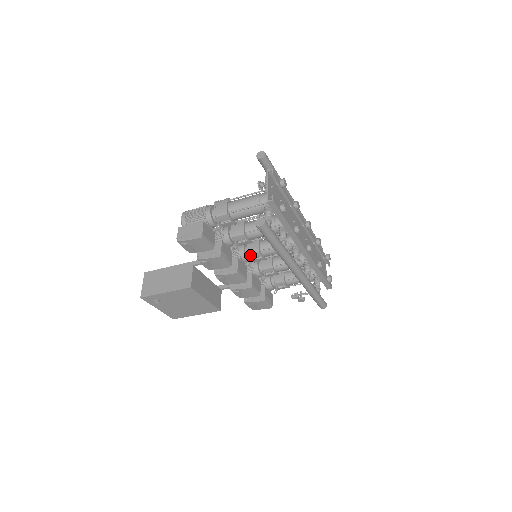
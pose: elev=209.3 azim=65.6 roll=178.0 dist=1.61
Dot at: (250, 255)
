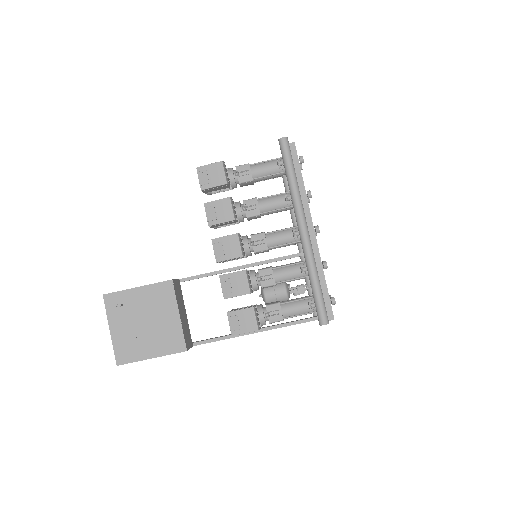
Dot at: (253, 237)
